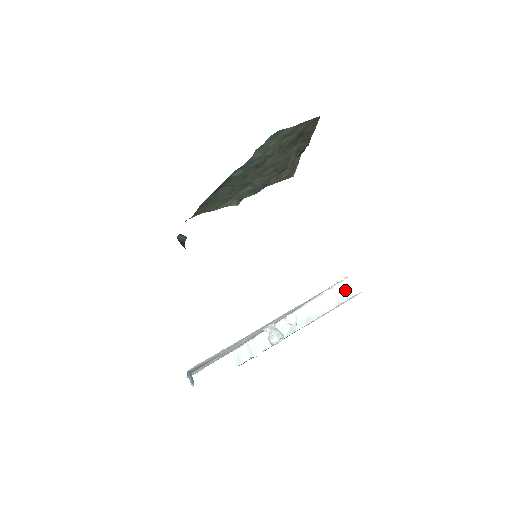
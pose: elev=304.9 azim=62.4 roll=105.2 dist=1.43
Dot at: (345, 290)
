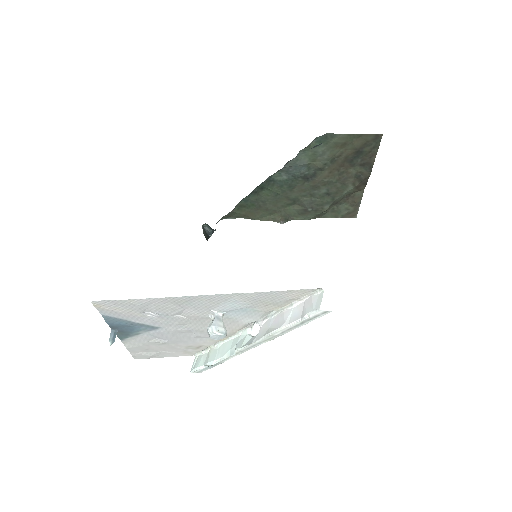
Dot at: (314, 303)
